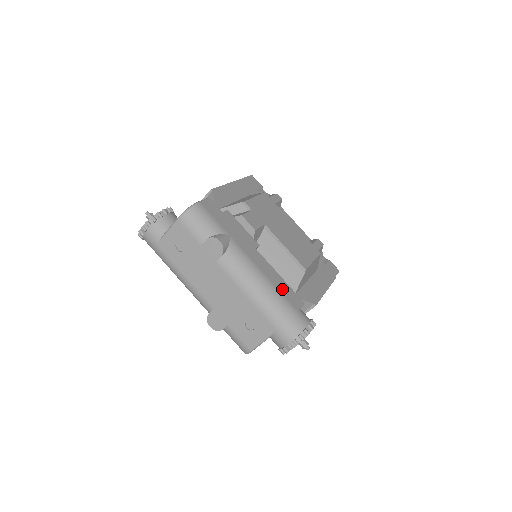
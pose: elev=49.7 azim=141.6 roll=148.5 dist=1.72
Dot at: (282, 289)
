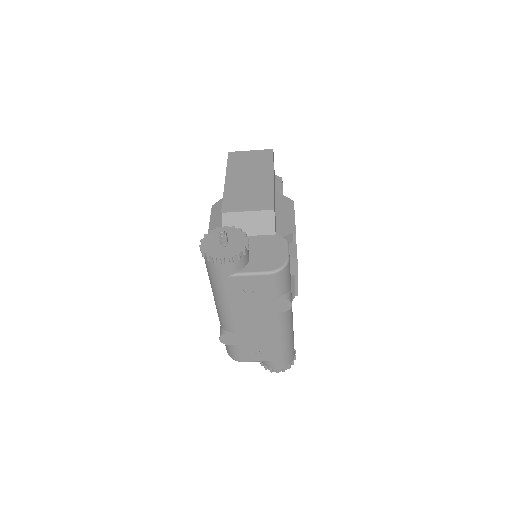
Dot at: occluded
